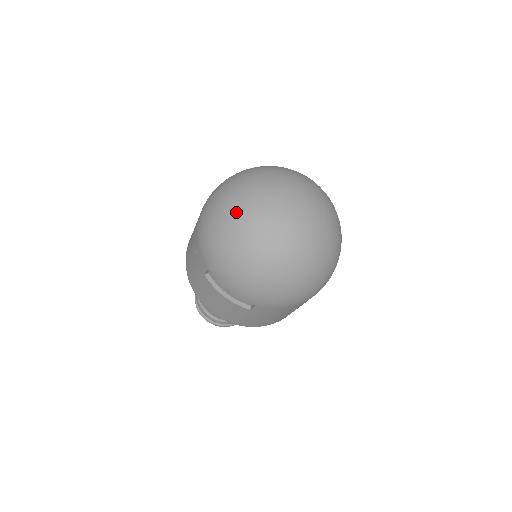
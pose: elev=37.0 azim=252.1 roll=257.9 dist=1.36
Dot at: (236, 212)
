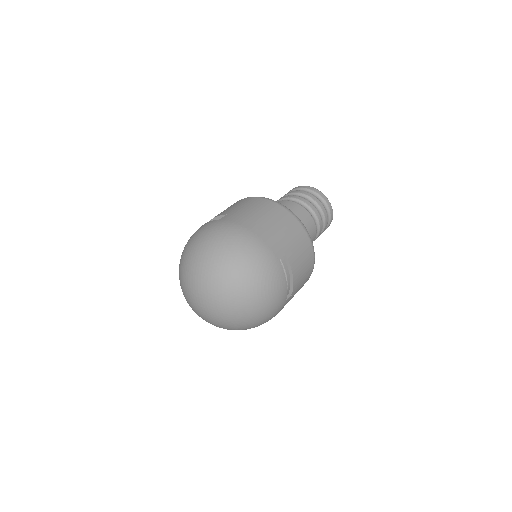
Dot at: occluded
